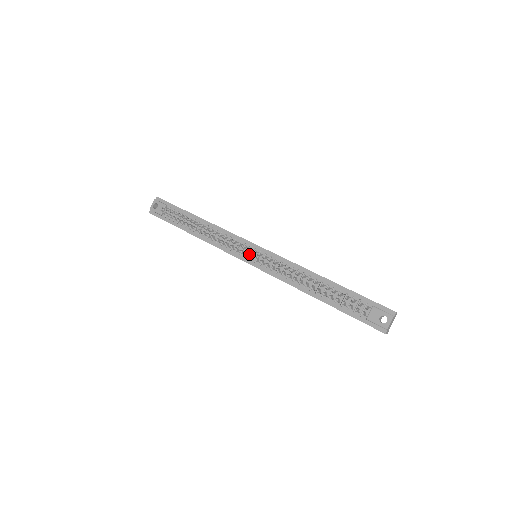
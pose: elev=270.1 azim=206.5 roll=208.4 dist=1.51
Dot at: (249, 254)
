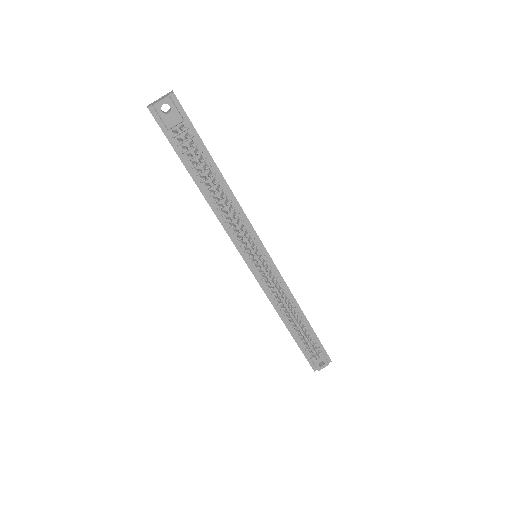
Dot at: (255, 257)
